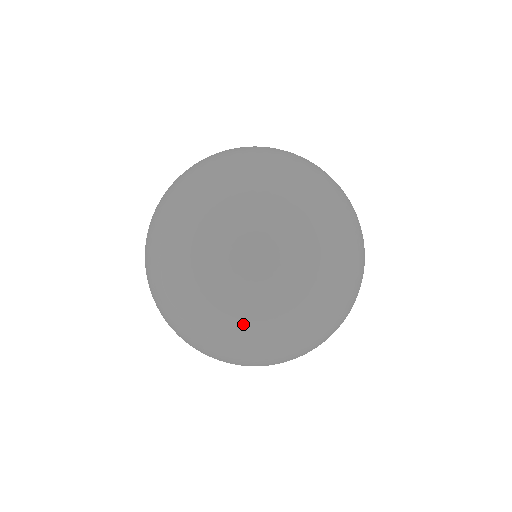
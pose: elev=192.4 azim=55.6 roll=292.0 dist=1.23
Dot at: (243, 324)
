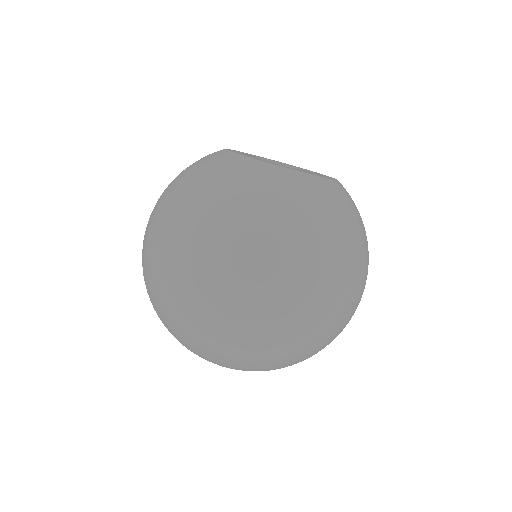
Dot at: occluded
